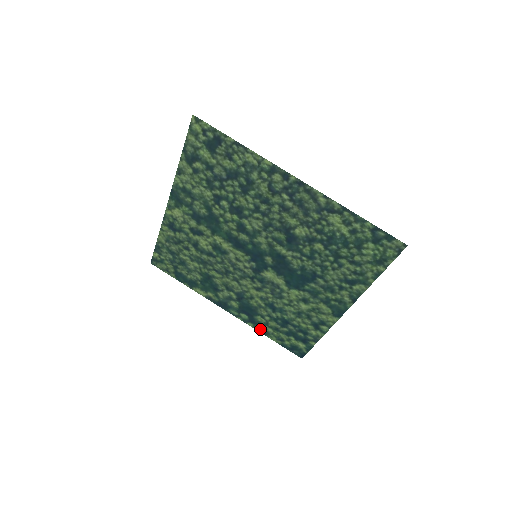
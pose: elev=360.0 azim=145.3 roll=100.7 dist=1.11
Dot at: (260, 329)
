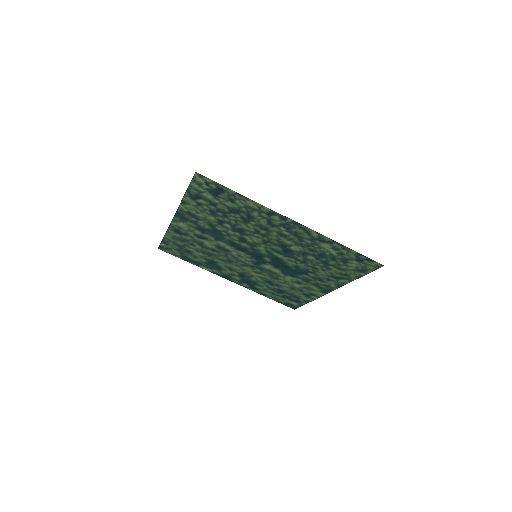
Dot at: (259, 292)
